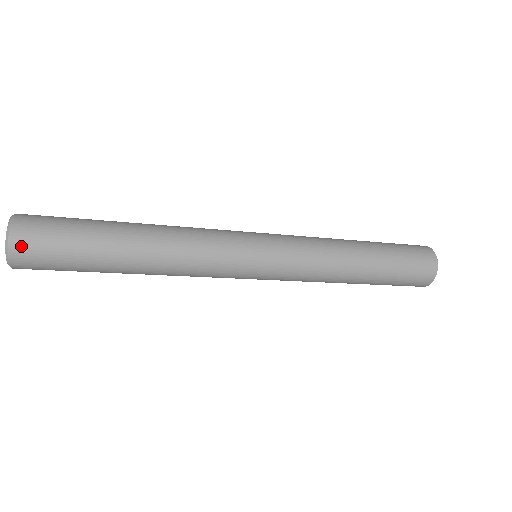
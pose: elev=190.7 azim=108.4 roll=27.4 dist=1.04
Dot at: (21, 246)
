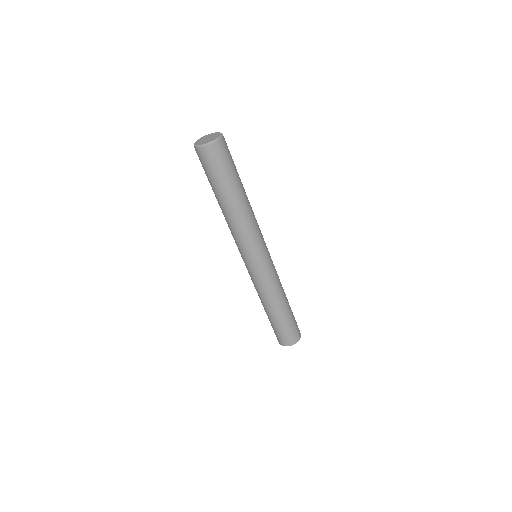
Dot at: (213, 150)
